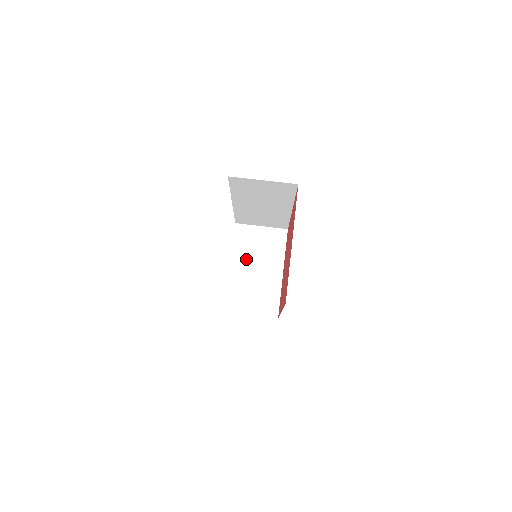
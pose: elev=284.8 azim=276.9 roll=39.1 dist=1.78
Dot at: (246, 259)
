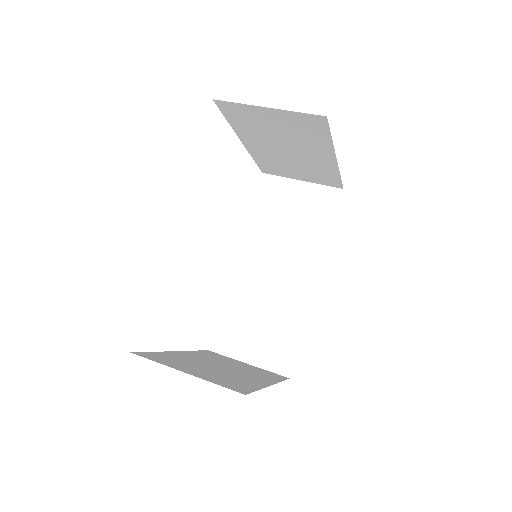
Dot at: (209, 360)
